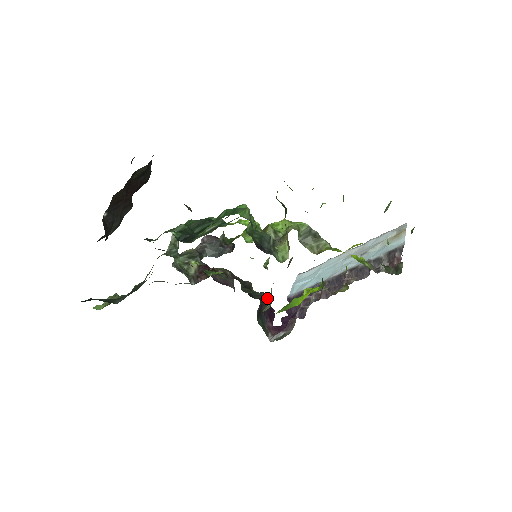
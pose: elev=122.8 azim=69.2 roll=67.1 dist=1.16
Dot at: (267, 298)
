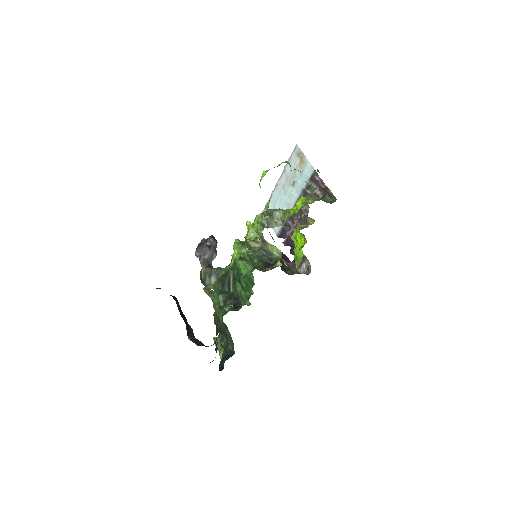
Dot at: occluded
